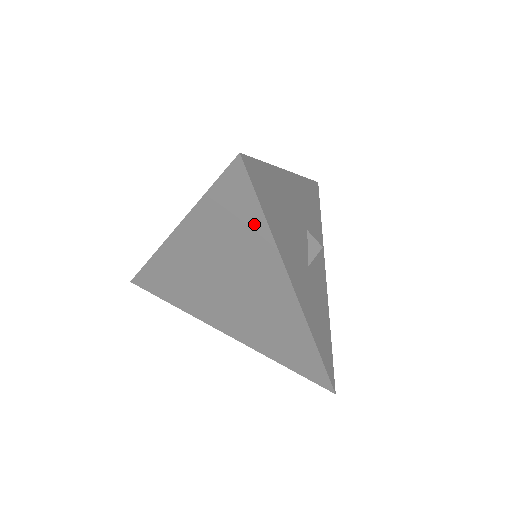
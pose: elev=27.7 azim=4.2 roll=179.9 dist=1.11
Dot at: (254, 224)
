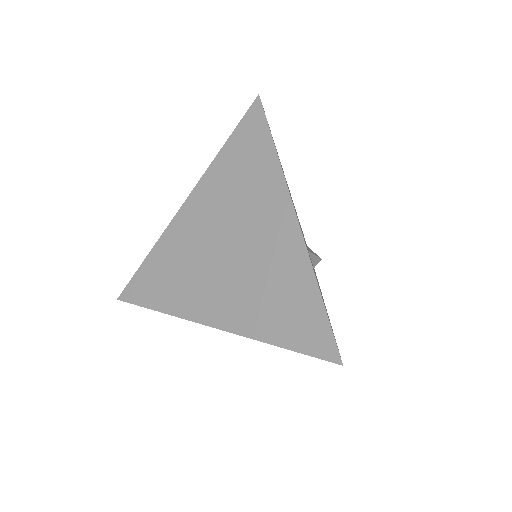
Dot at: (263, 154)
